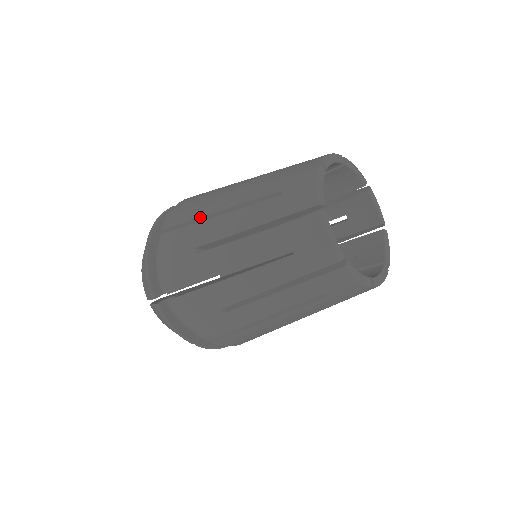
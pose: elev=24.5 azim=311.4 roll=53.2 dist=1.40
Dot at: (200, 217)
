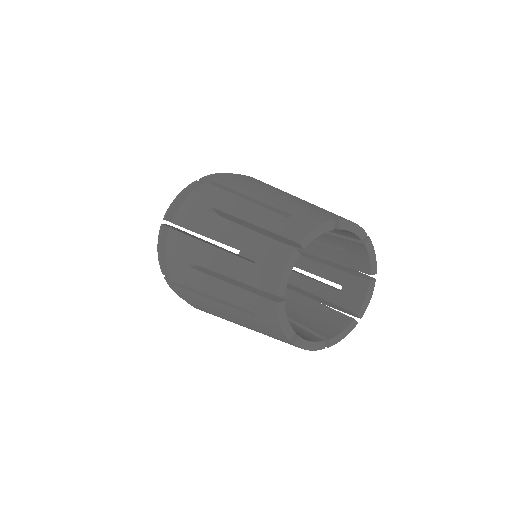
Dot at: occluded
